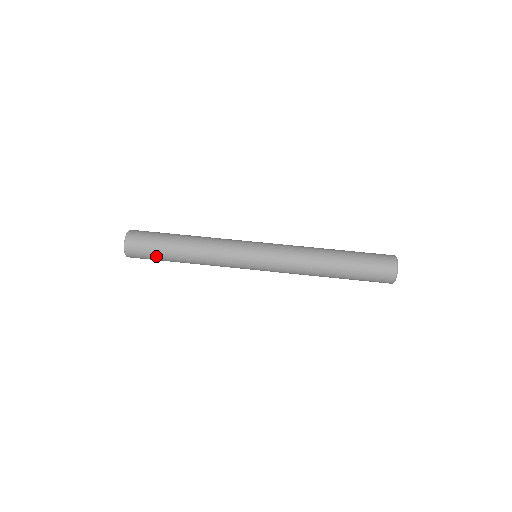
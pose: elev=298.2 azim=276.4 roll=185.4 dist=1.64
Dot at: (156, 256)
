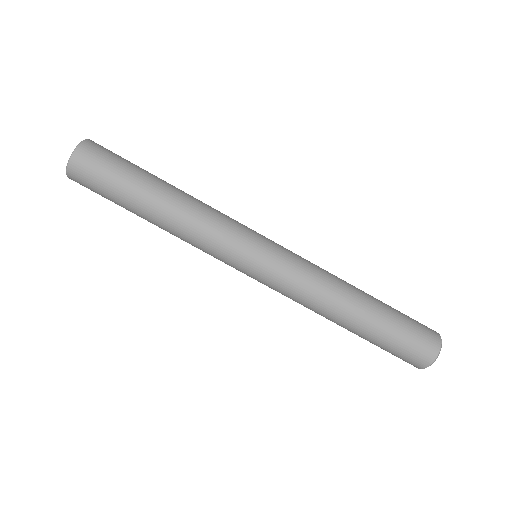
Dot at: occluded
